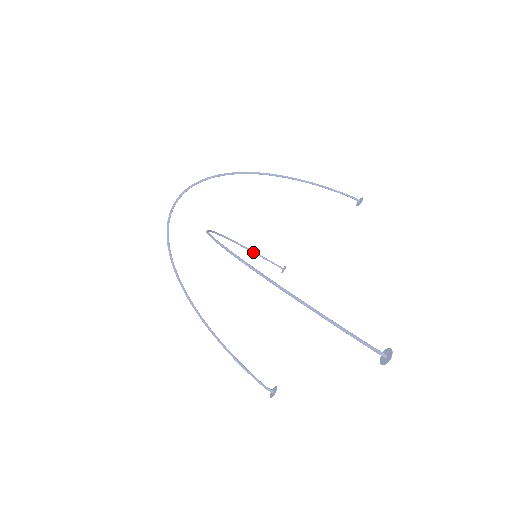
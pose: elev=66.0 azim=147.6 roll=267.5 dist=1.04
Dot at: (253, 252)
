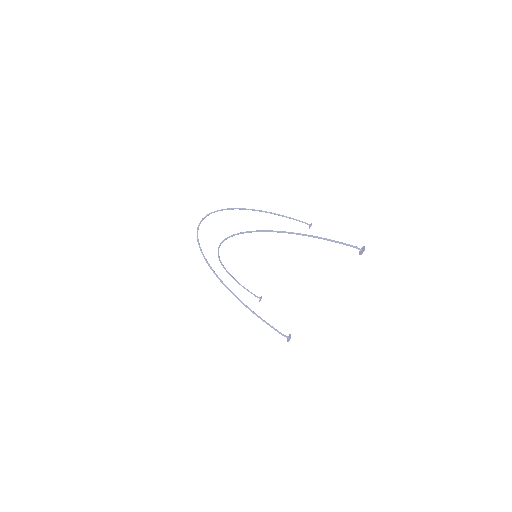
Dot at: (239, 283)
